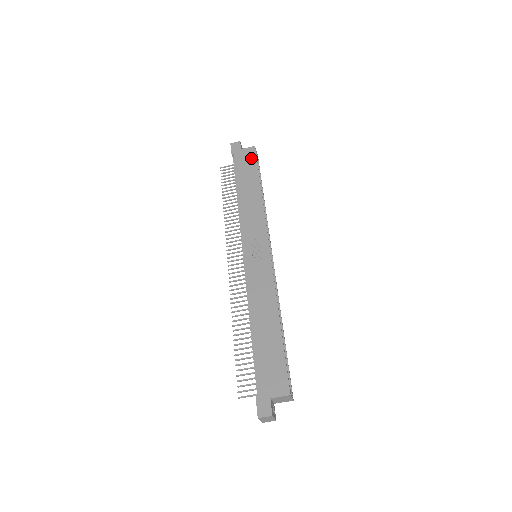
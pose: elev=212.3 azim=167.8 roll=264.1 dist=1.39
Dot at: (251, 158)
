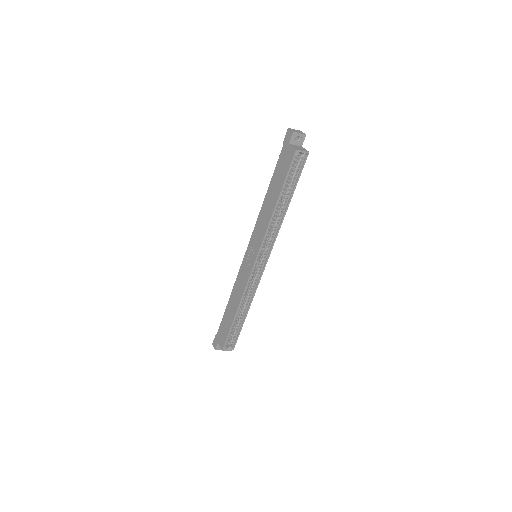
Dot at: (287, 163)
